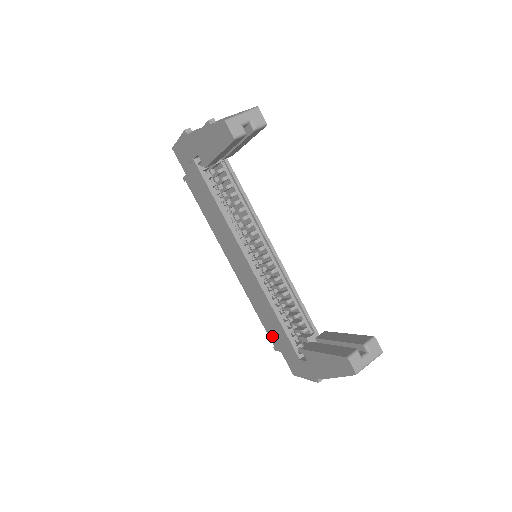
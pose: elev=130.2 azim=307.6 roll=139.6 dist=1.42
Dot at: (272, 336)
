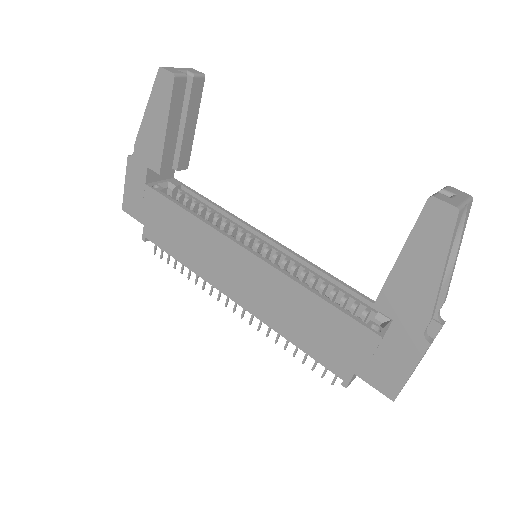
Dot at: (329, 357)
